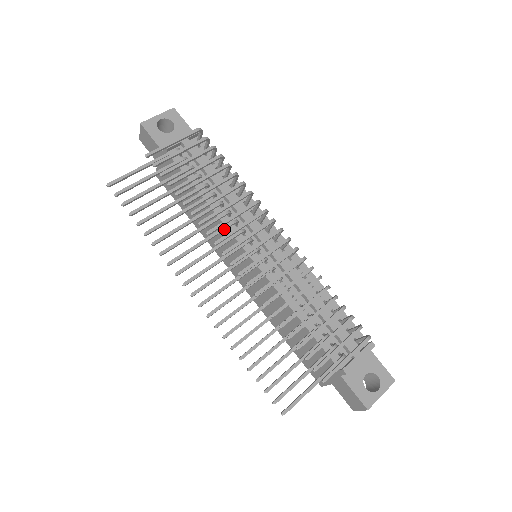
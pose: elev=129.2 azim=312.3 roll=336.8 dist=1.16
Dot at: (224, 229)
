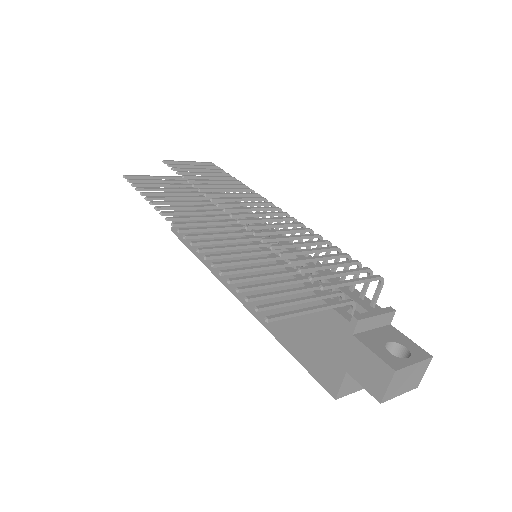
Dot at: (223, 211)
